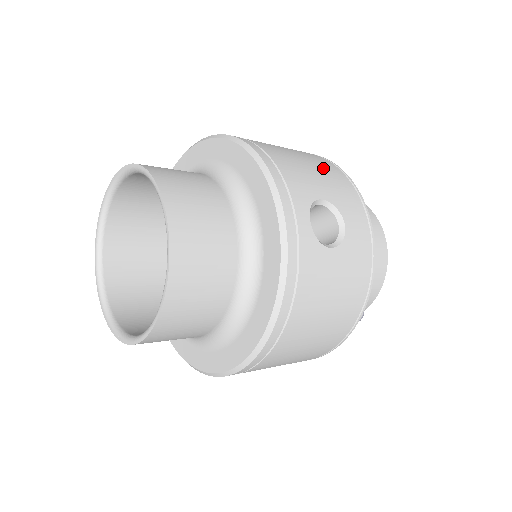
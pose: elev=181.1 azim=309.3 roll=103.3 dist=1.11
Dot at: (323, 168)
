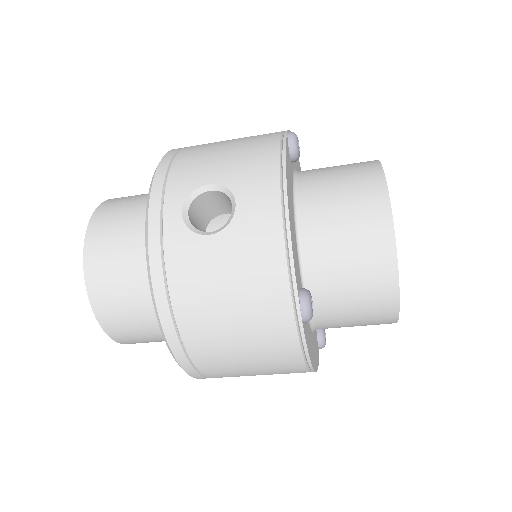
Dot at: (247, 147)
